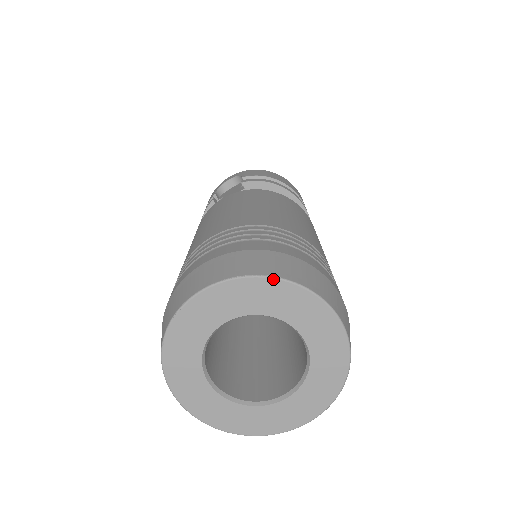
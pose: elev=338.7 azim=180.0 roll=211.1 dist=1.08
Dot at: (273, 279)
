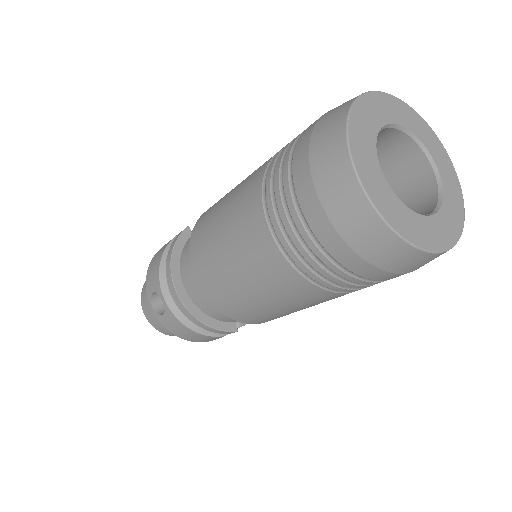
Dot at: (410, 107)
